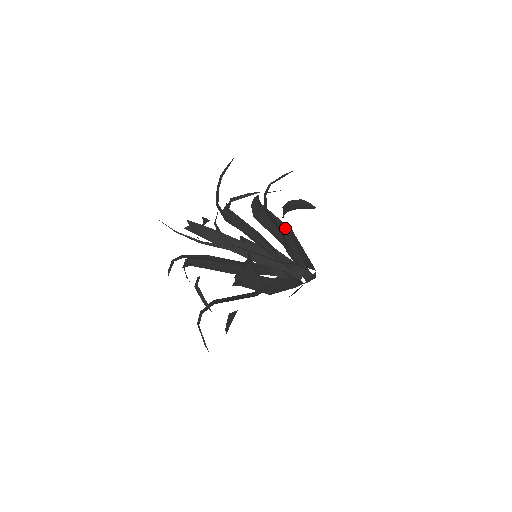
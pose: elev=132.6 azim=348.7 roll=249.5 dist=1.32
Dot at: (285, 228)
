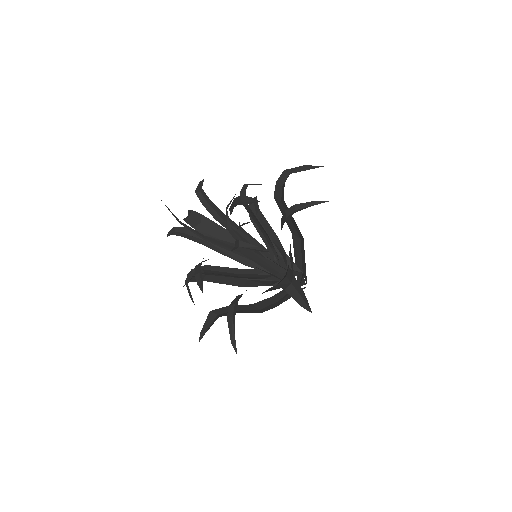
Dot at: (298, 231)
